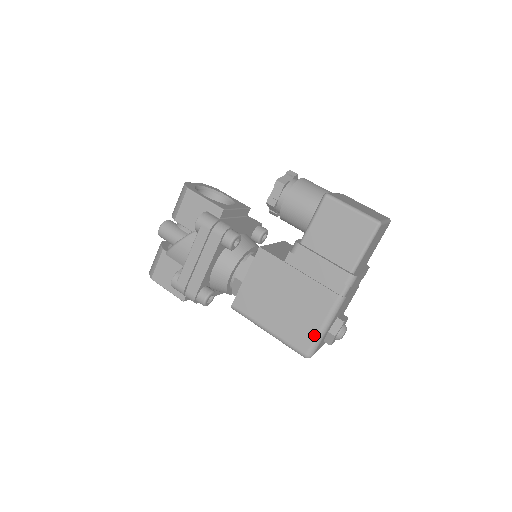
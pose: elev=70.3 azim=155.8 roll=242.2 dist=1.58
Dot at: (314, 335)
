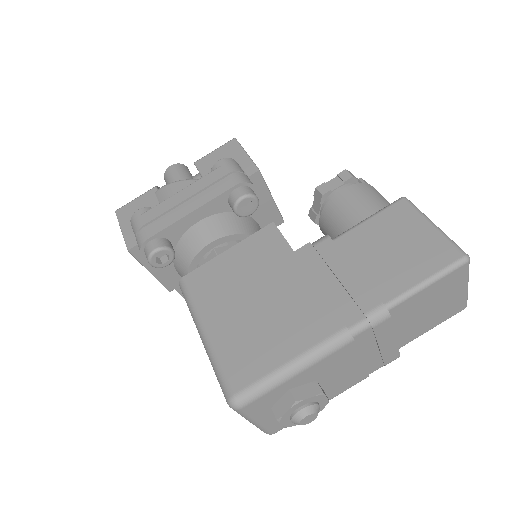
Dot at: (268, 370)
